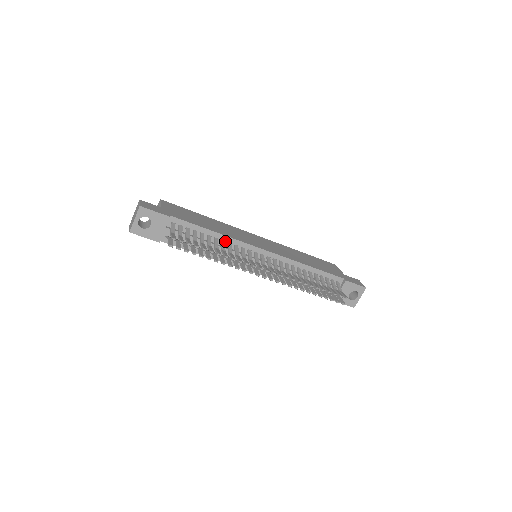
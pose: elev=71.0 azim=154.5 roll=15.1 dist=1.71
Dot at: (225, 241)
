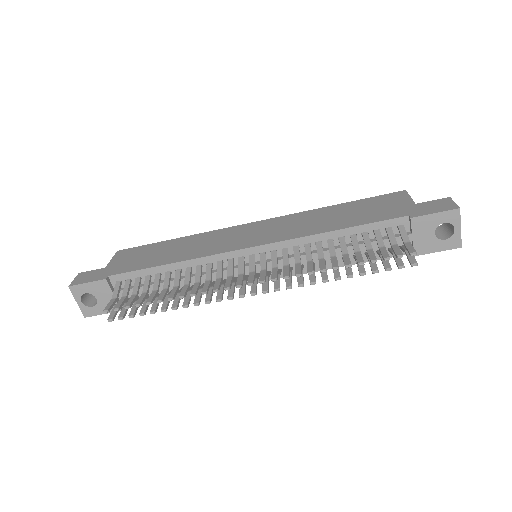
Dot at: (191, 267)
